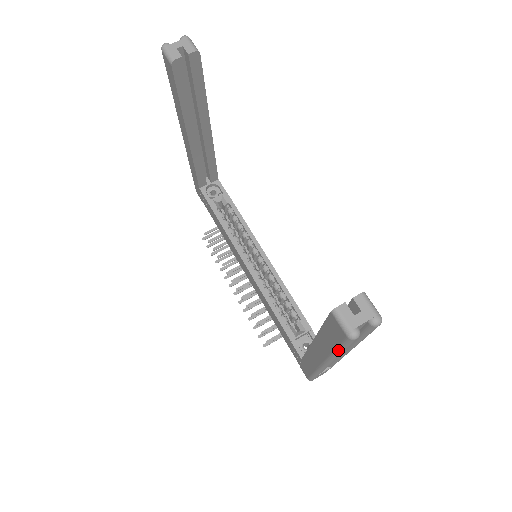
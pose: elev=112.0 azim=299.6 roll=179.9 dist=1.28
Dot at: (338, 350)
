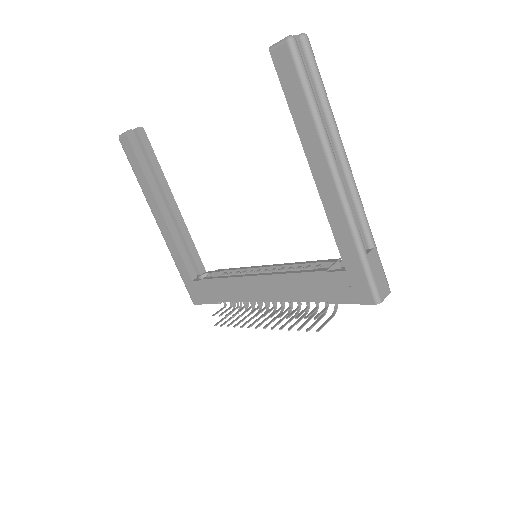
Dot at: (307, 94)
